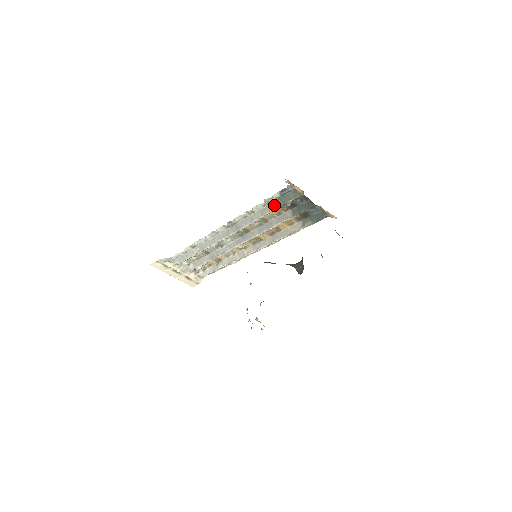
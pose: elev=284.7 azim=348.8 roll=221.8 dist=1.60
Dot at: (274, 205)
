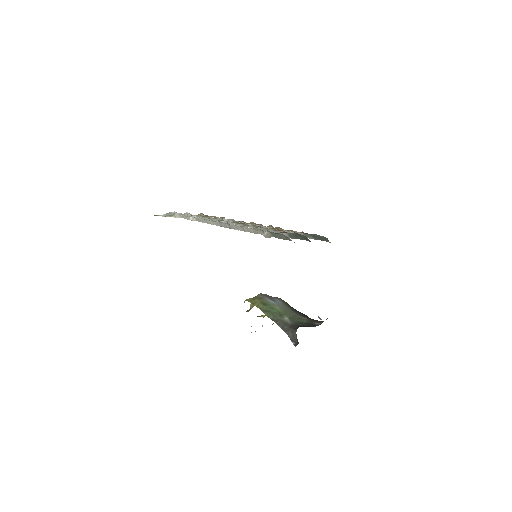
Dot at: (264, 236)
